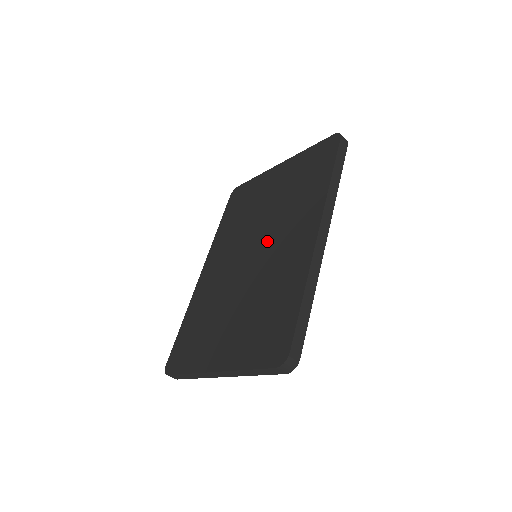
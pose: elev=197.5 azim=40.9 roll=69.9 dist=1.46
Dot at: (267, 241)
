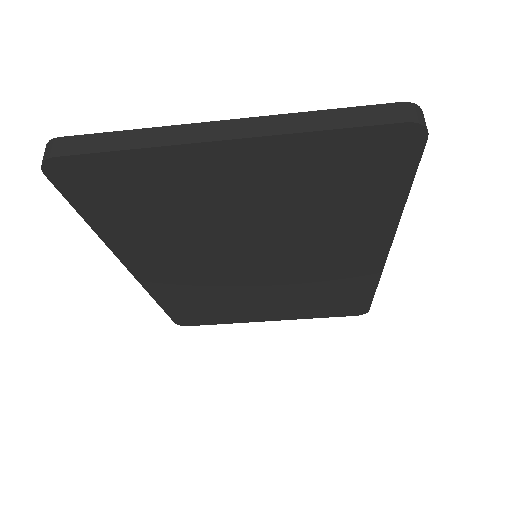
Dot at: occluded
